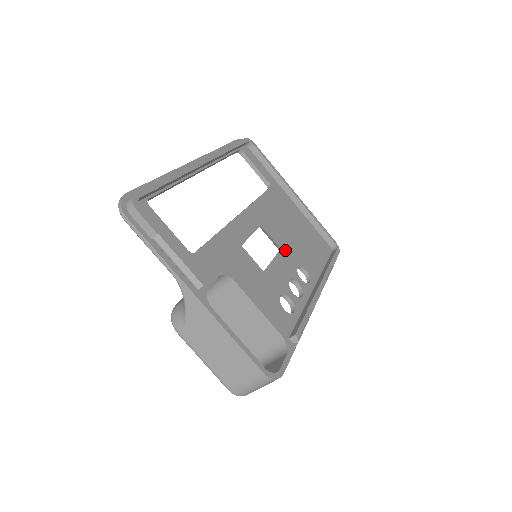
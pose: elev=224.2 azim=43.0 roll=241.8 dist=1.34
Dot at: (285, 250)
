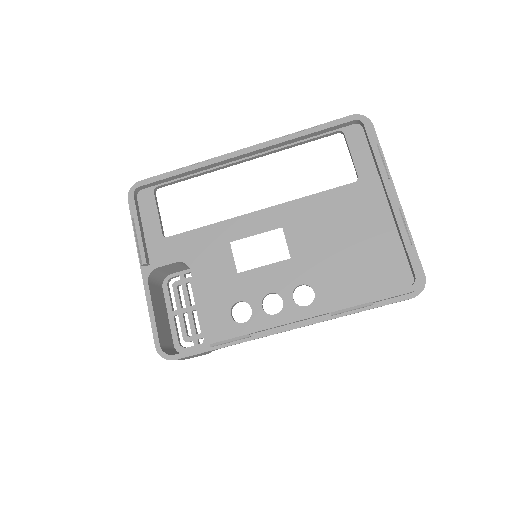
Dot at: (298, 261)
